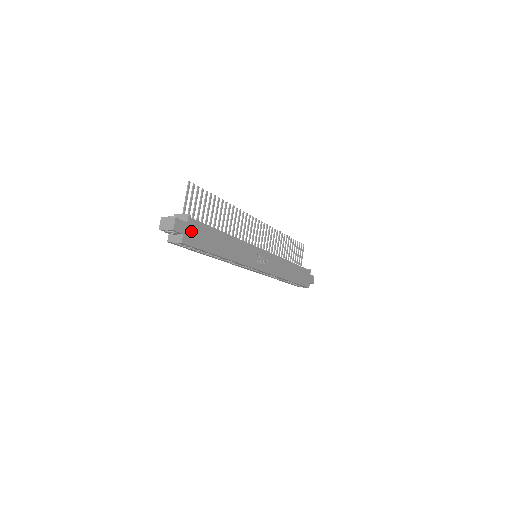
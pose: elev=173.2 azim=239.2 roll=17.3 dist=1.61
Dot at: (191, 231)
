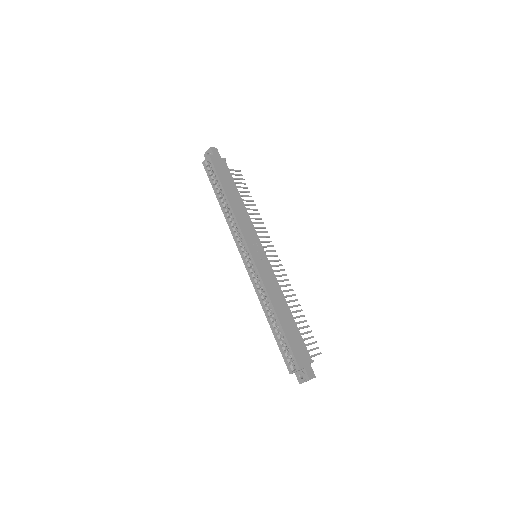
Dot at: (219, 162)
